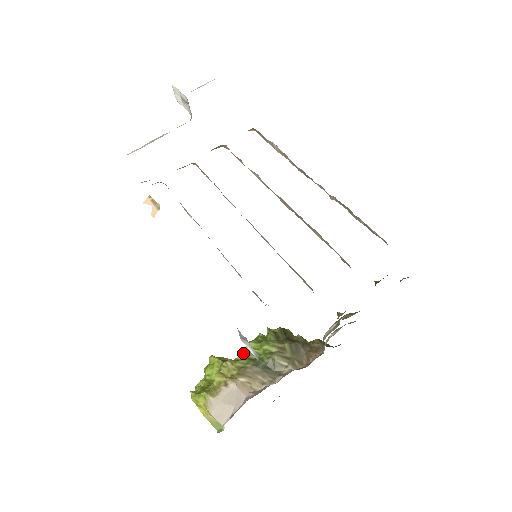
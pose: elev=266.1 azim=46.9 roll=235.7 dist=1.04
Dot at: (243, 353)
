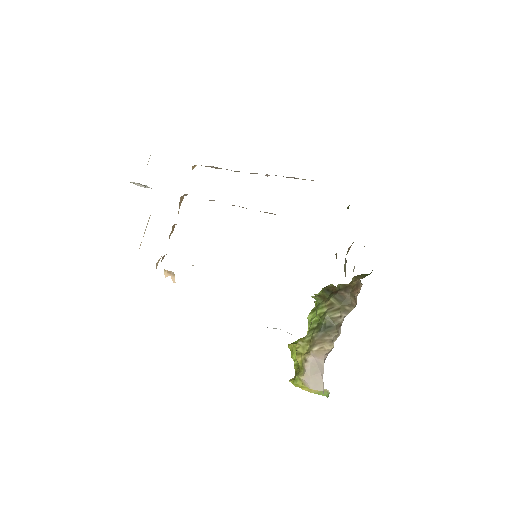
Dot at: (309, 327)
